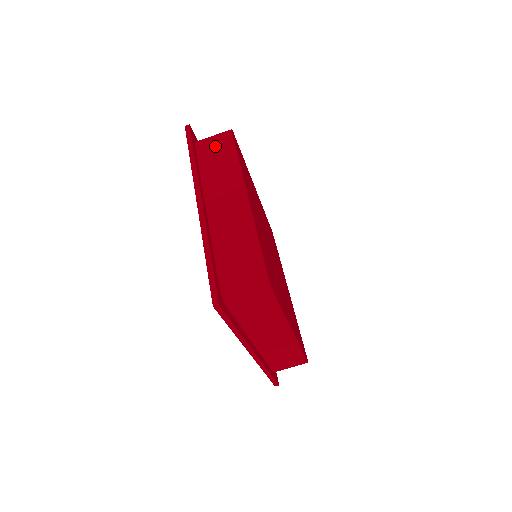
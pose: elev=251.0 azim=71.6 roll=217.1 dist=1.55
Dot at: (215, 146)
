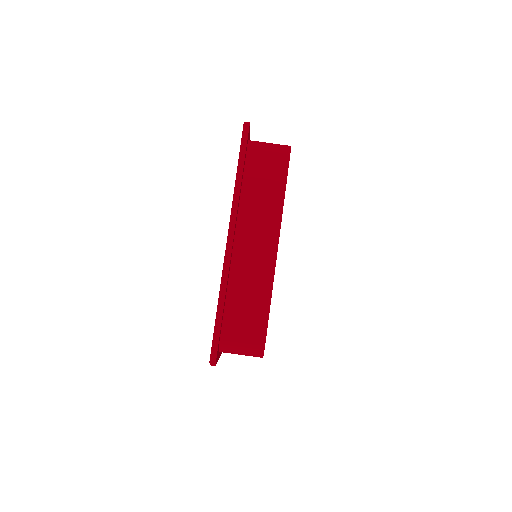
Dot at: (267, 165)
